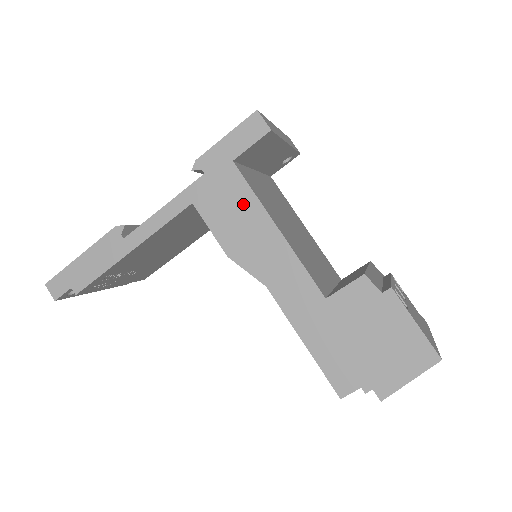
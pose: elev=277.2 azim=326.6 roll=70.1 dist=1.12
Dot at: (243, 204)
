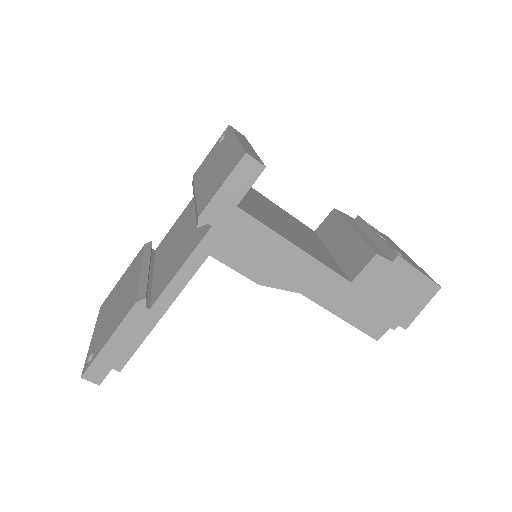
Dot at: (259, 239)
